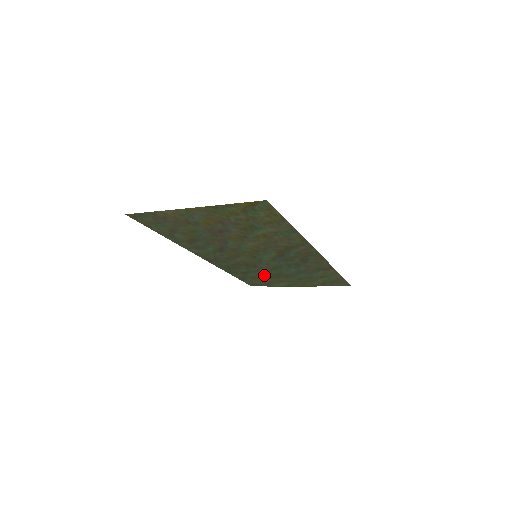
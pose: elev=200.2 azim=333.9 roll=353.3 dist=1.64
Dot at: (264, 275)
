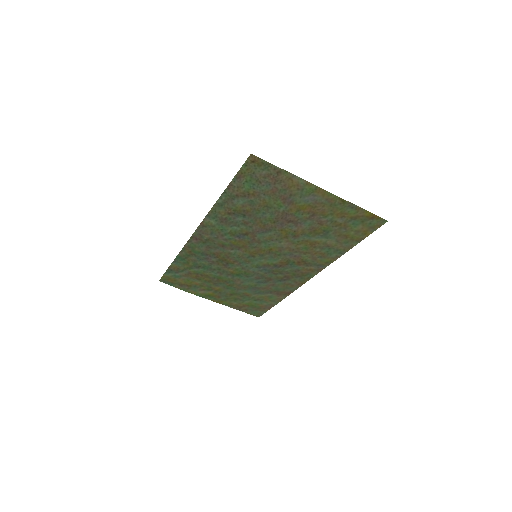
Dot at: (210, 276)
